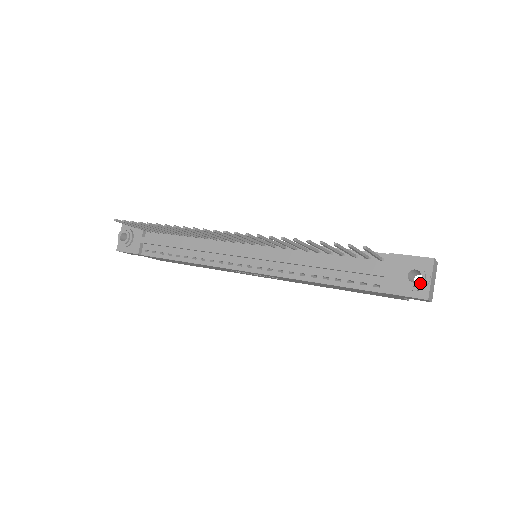
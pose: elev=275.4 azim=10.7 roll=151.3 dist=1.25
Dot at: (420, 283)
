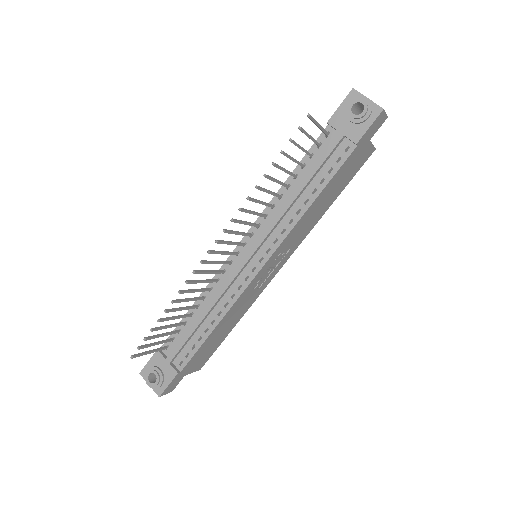
Dot at: (366, 107)
